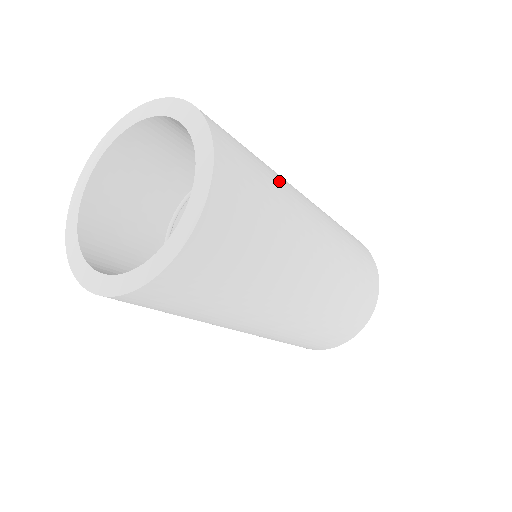
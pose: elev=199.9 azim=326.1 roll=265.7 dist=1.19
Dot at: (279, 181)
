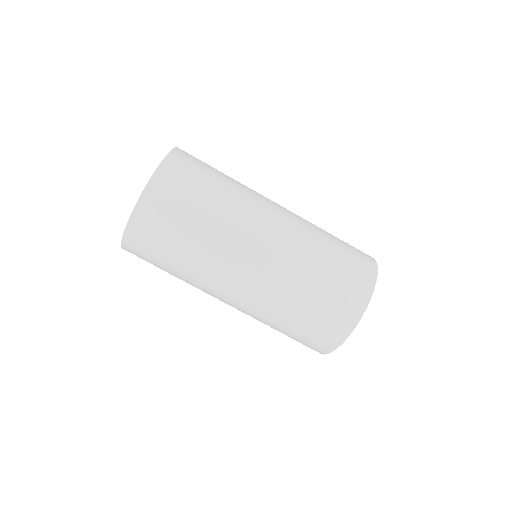
Dot at: occluded
